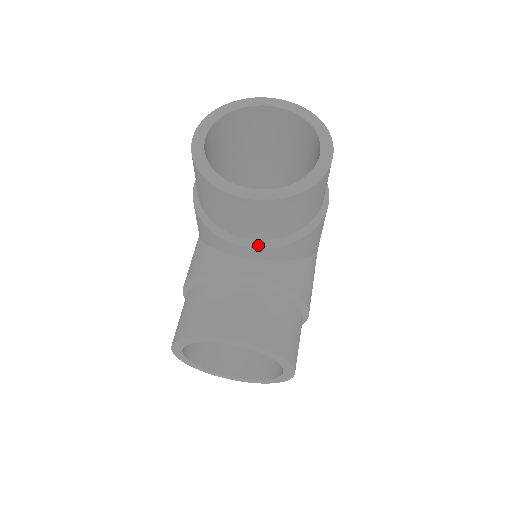
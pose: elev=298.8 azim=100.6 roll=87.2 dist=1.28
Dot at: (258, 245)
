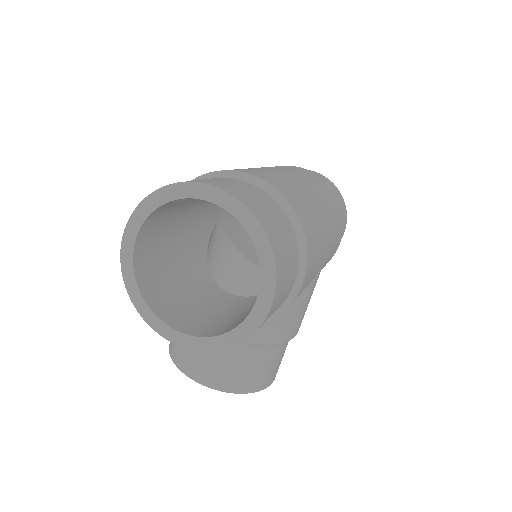
Dot at: occluded
